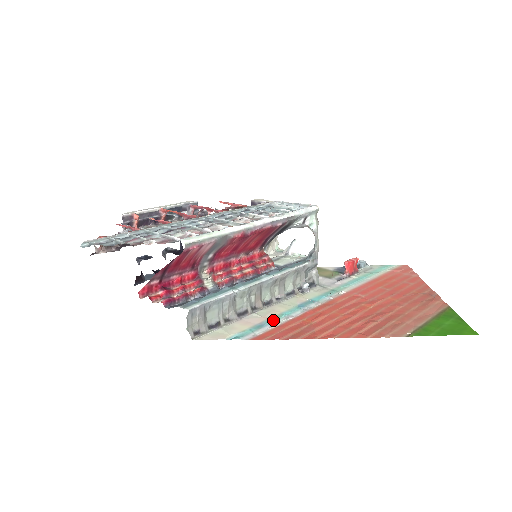
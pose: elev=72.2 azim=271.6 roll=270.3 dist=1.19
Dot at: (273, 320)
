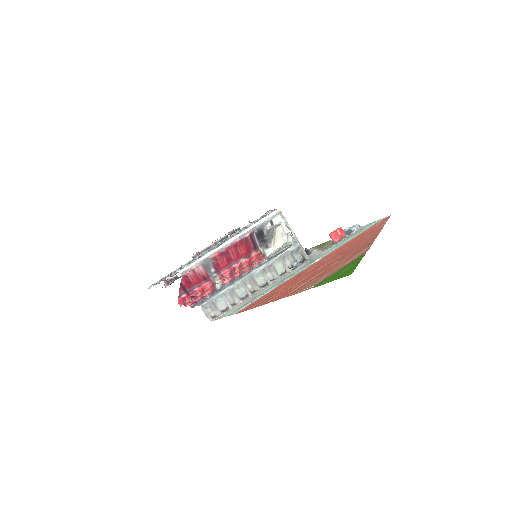
Dot at: (256, 297)
